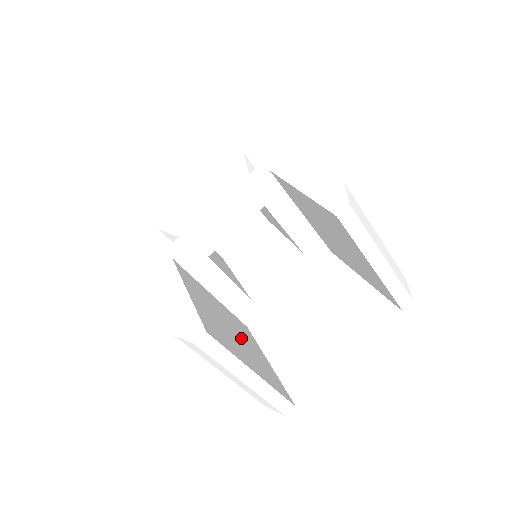
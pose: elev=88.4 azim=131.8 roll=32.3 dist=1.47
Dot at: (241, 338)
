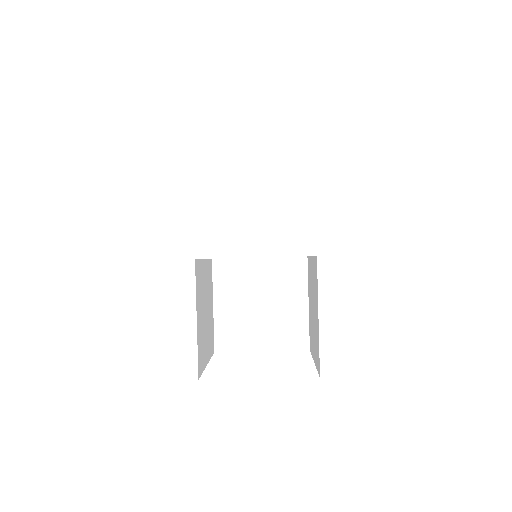
Dot at: (208, 310)
